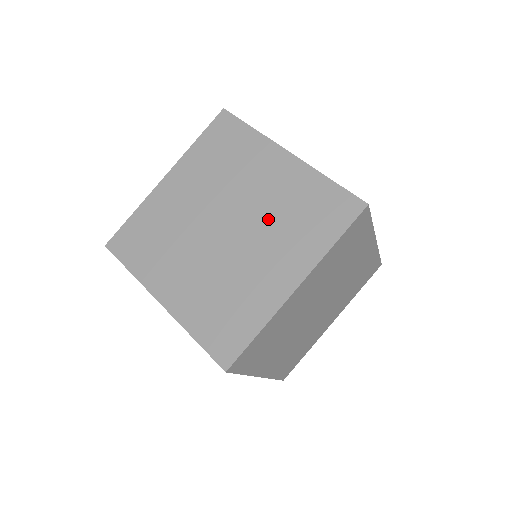
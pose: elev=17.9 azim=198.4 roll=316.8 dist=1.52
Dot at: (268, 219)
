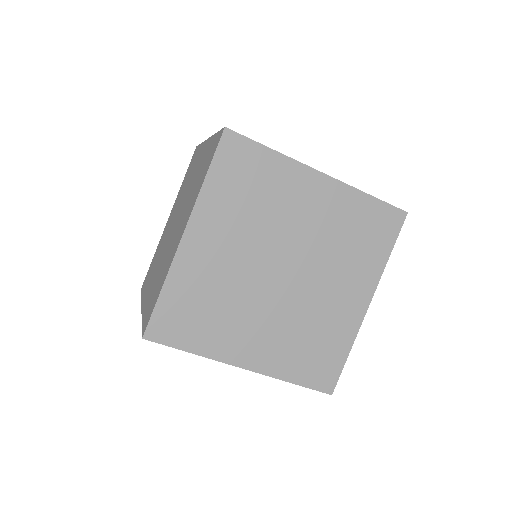
Dot at: (188, 197)
